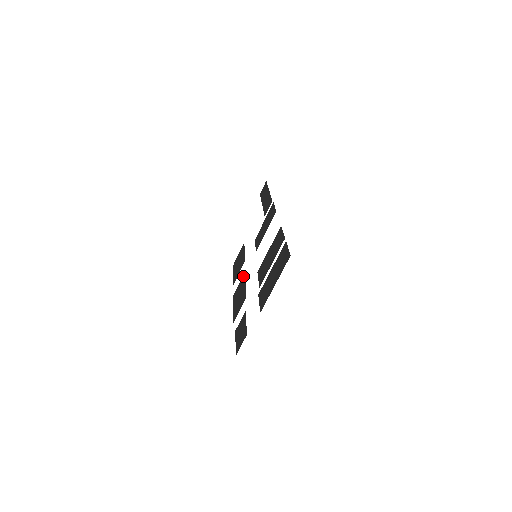
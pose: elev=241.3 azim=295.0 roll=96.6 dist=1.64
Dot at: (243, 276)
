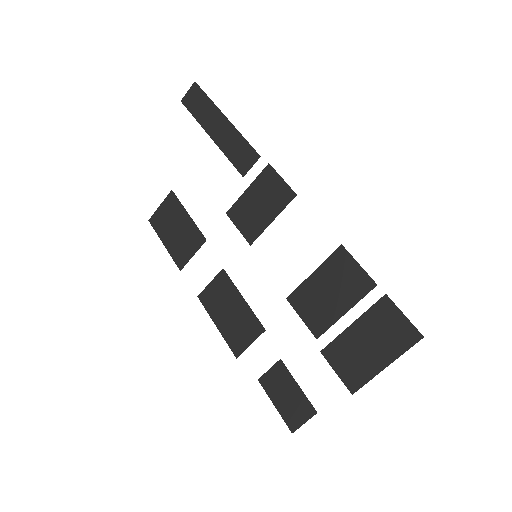
Dot at: (221, 274)
